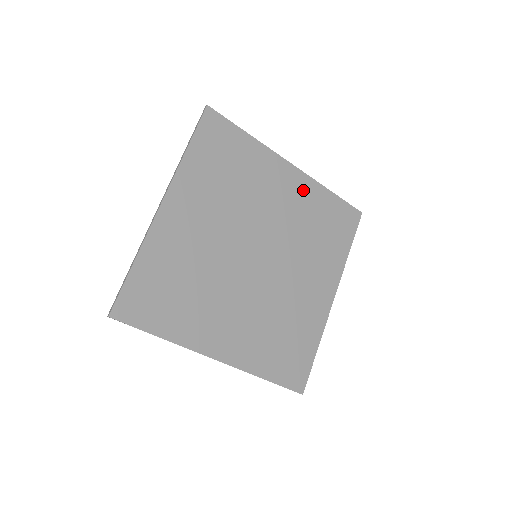
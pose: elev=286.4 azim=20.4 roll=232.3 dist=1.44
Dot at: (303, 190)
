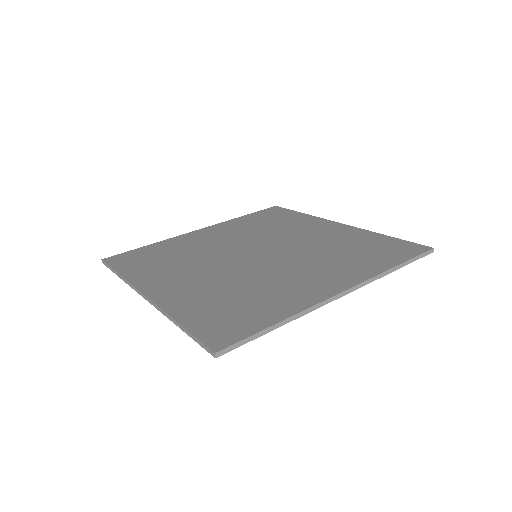
Dot at: (344, 233)
